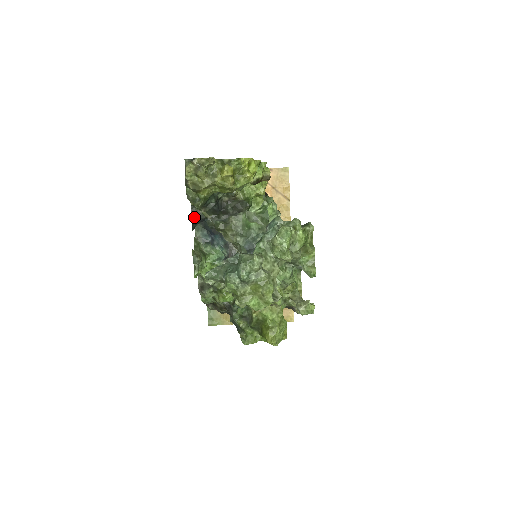
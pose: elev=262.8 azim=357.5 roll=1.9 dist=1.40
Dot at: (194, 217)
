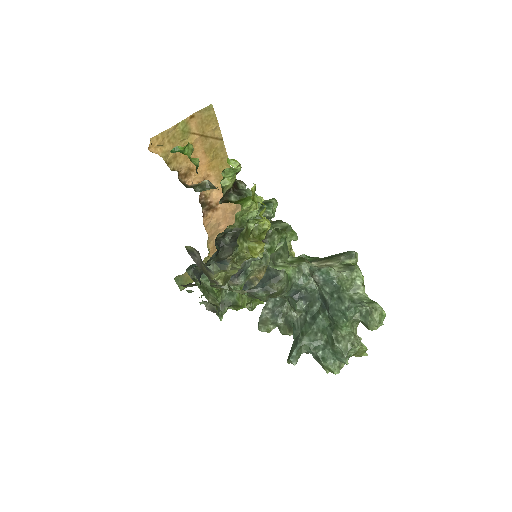
Dot at: (199, 277)
